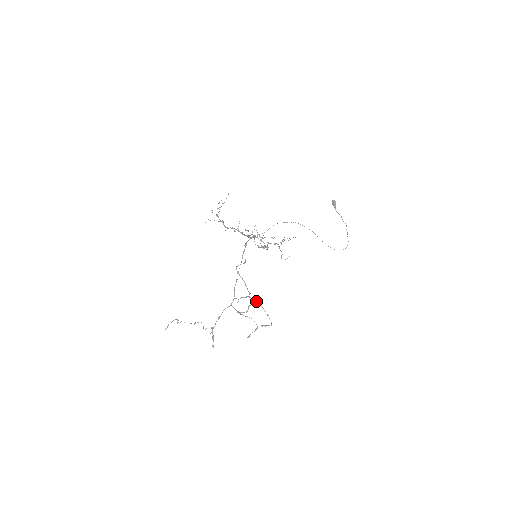
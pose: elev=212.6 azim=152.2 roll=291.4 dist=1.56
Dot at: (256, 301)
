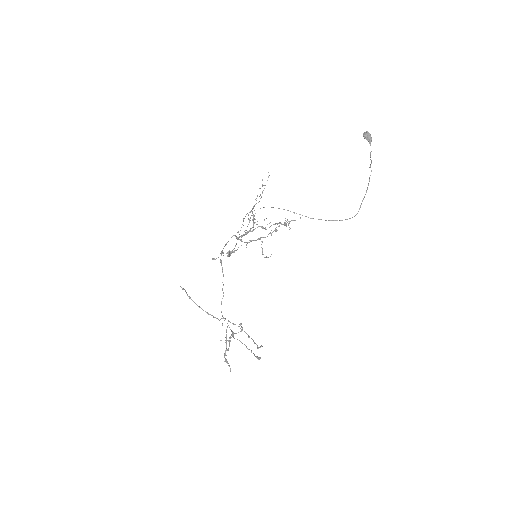
Dot at: occluded
